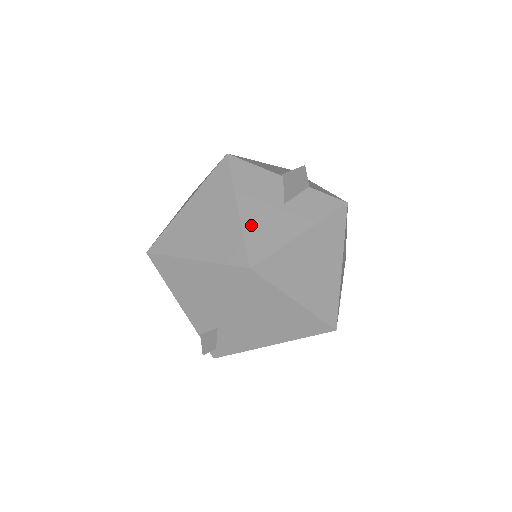
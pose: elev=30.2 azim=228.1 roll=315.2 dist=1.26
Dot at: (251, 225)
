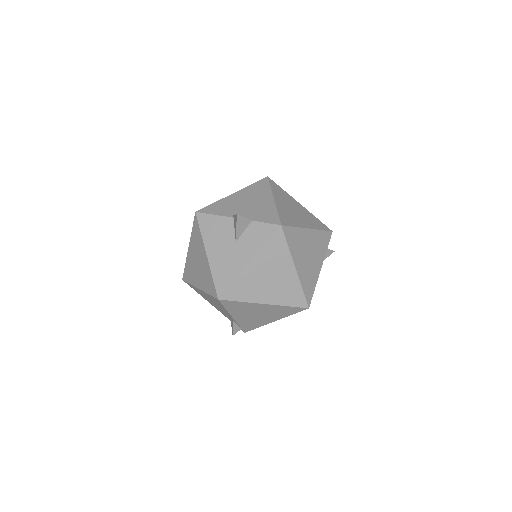
Dot at: (216, 267)
